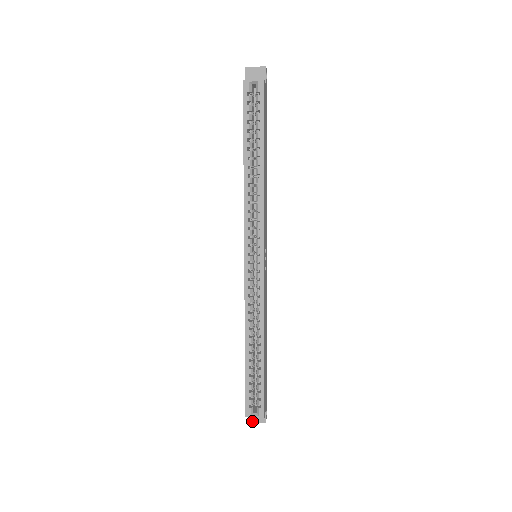
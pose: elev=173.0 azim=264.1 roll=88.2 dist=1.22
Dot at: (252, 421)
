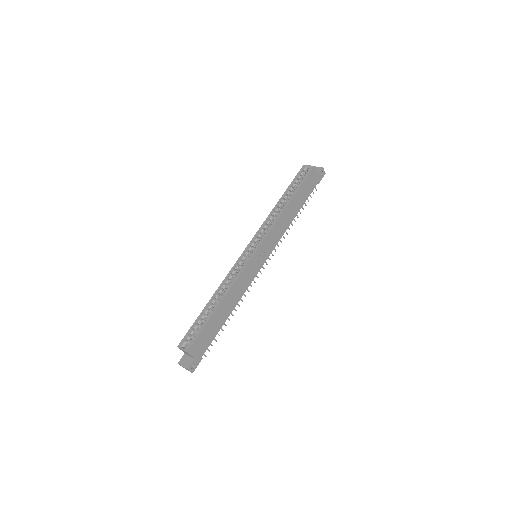
Dot at: (181, 364)
